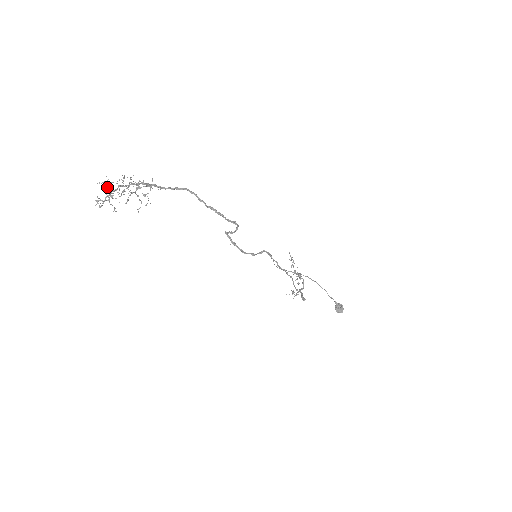
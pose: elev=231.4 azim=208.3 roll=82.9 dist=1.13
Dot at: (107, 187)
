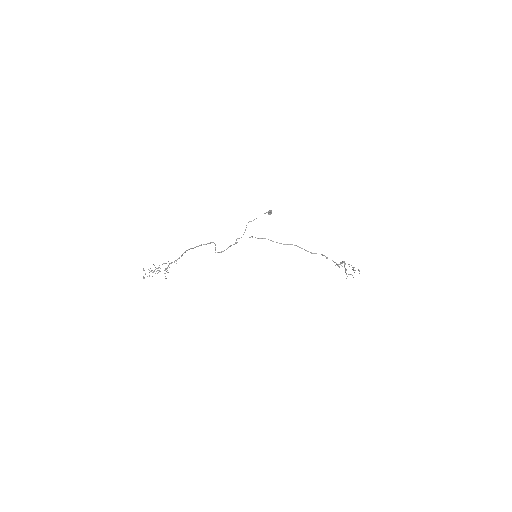
Dot at: occluded
